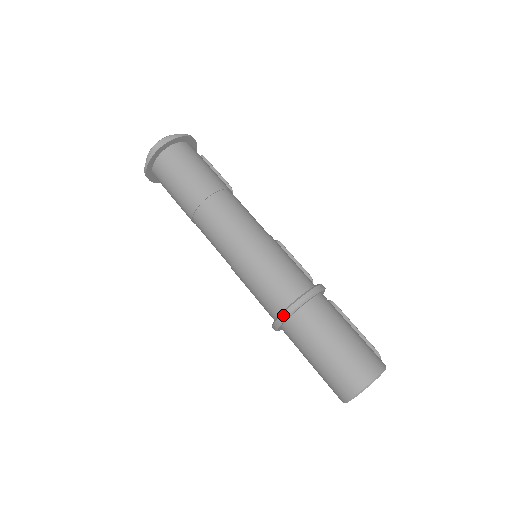
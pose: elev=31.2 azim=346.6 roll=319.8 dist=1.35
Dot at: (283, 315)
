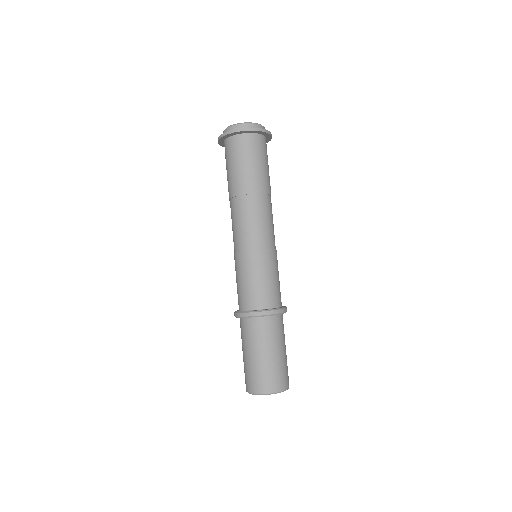
Dot at: (267, 312)
